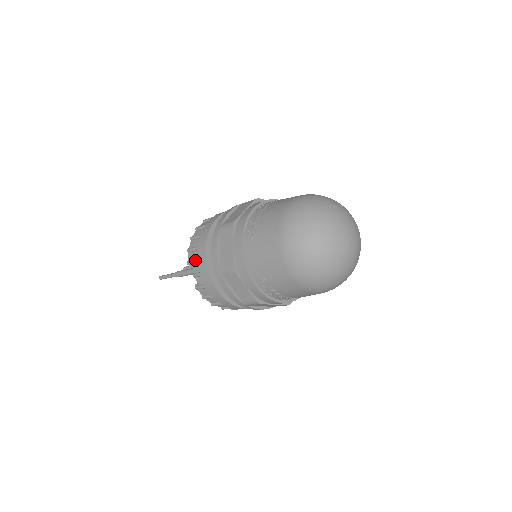
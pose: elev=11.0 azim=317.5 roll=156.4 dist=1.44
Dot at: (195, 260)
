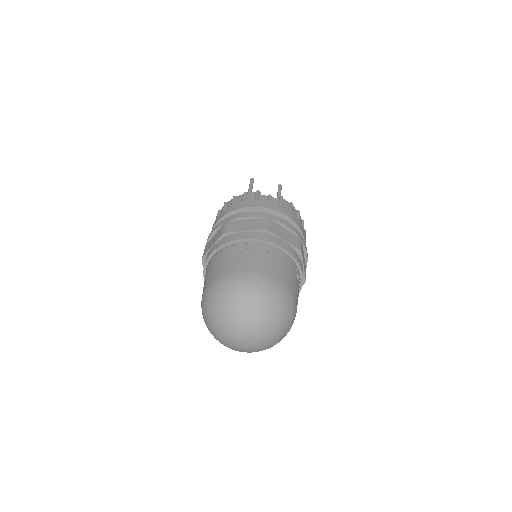
Dot at: occluded
